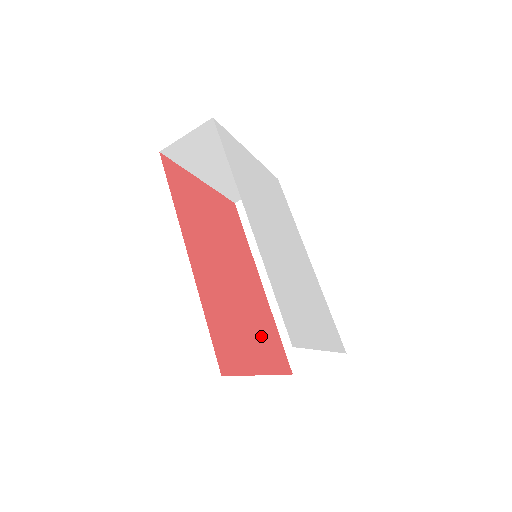
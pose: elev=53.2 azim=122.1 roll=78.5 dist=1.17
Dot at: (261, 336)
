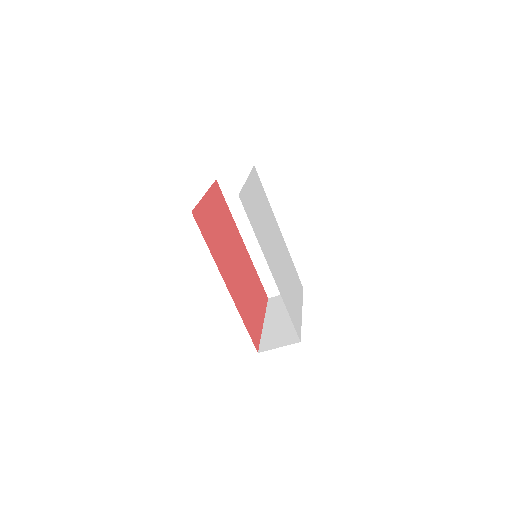
Dot at: (256, 294)
